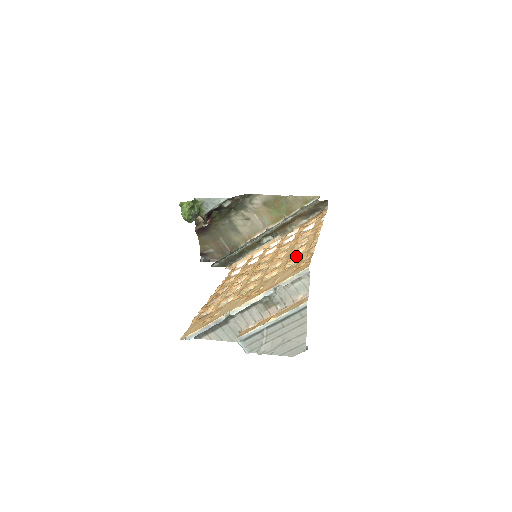
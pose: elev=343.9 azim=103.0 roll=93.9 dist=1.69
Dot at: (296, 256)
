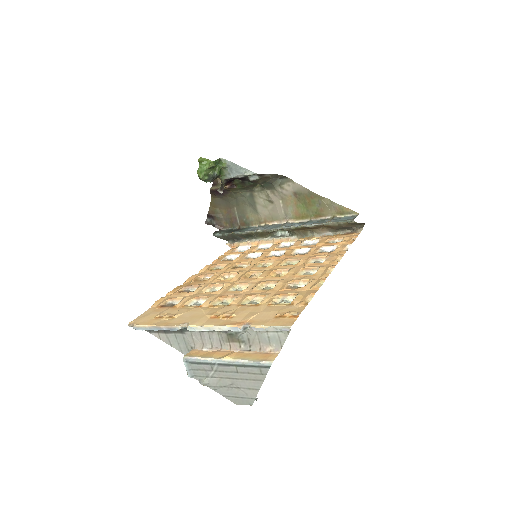
Dot at: (291, 291)
